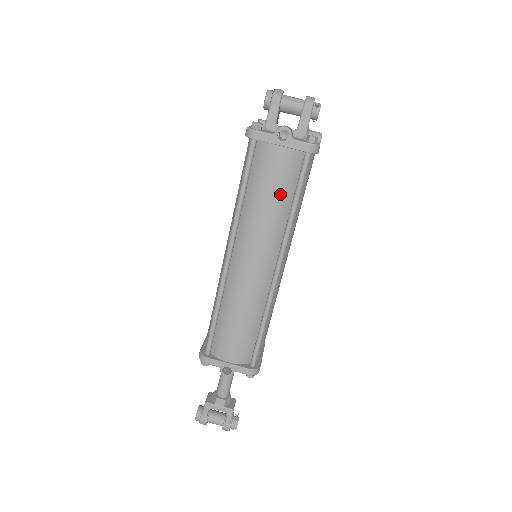
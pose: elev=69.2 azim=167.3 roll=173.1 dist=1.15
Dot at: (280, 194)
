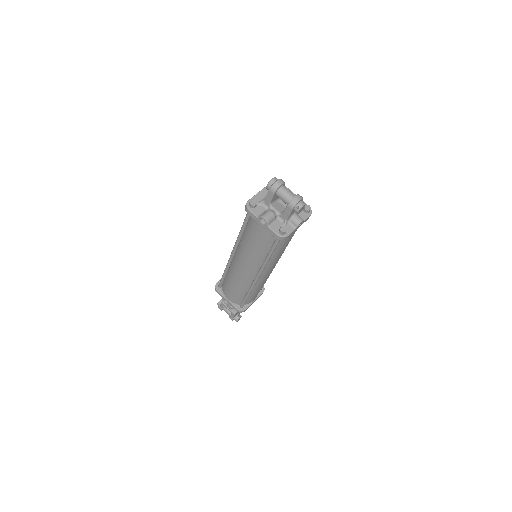
Dot at: (260, 246)
